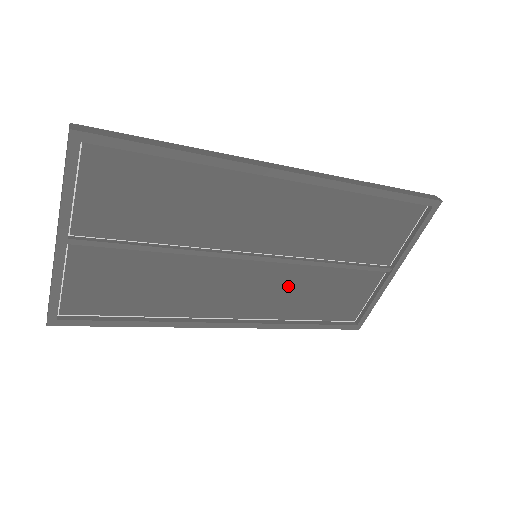
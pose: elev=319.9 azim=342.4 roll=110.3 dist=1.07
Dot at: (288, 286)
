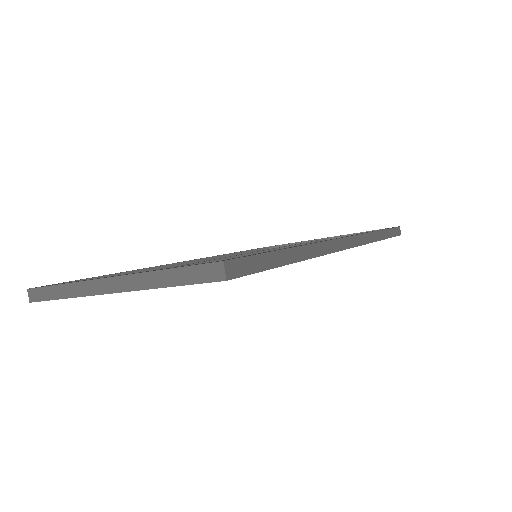
Dot at: occluded
